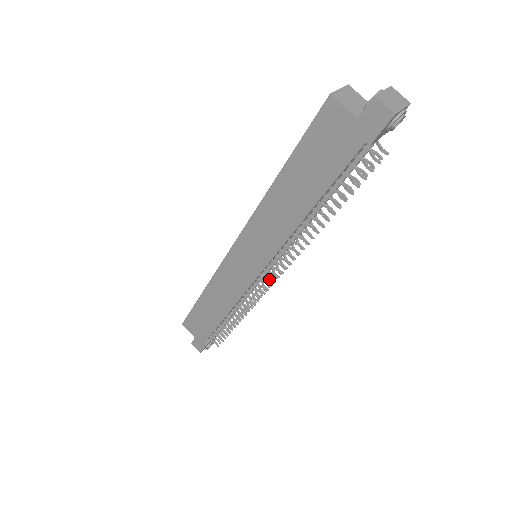
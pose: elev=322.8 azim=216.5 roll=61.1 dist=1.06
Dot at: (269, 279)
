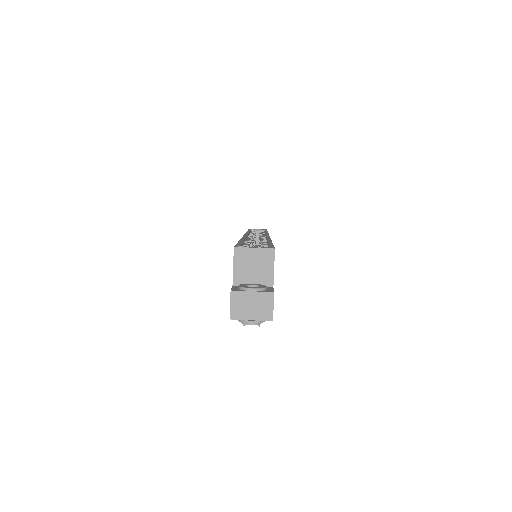
Dot at: occluded
